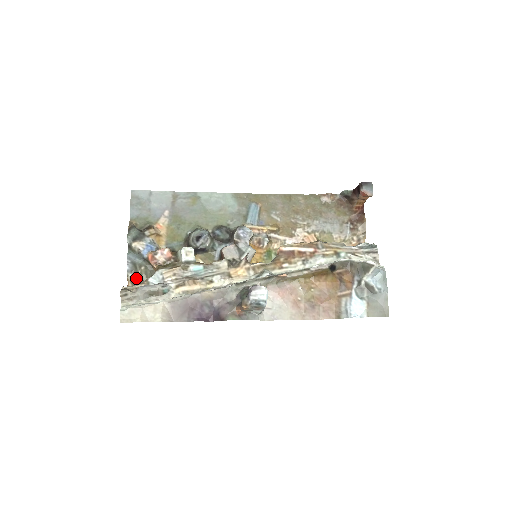
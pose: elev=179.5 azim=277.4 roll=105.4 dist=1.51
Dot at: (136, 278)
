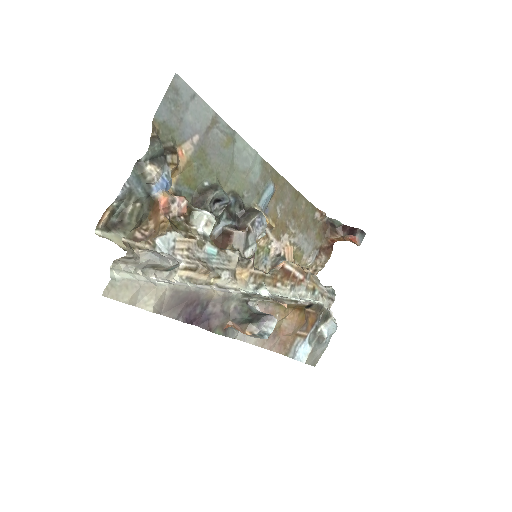
Dot at: (120, 212)
